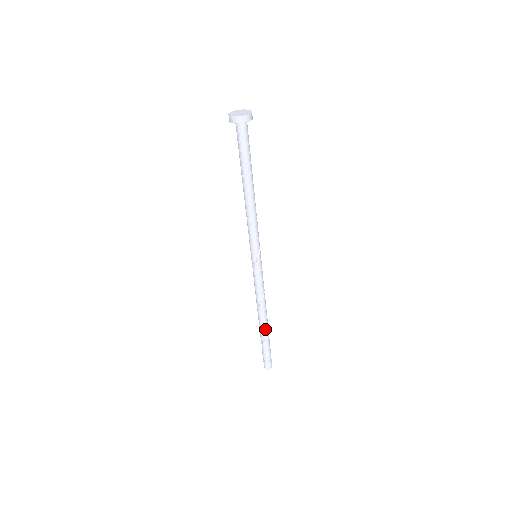
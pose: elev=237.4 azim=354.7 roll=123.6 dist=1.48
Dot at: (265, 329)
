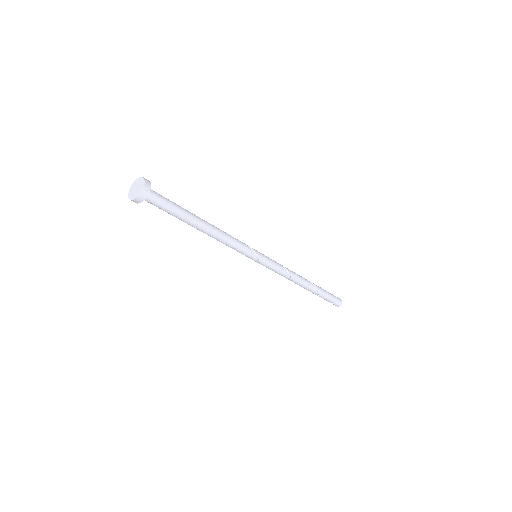
Dot at: (312, 289)
